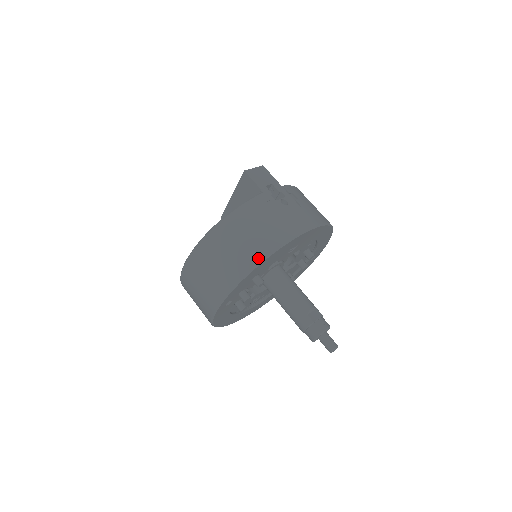
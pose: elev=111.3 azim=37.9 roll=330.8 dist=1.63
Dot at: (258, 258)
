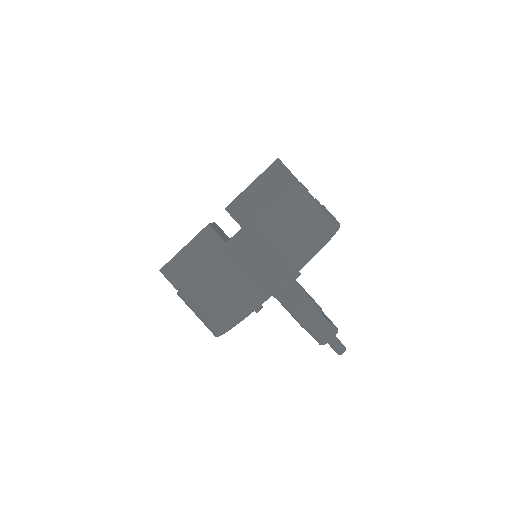
Dot at: (321, 241)
